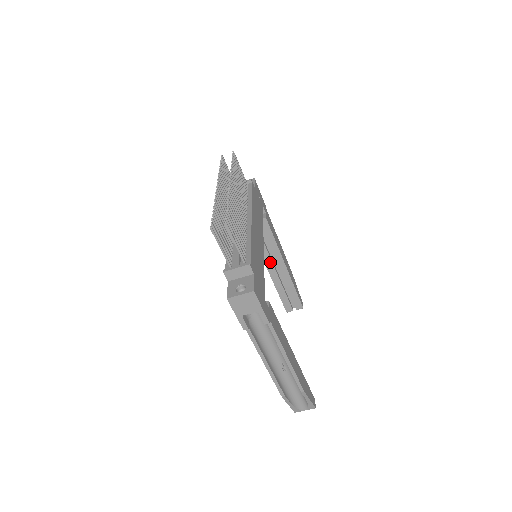
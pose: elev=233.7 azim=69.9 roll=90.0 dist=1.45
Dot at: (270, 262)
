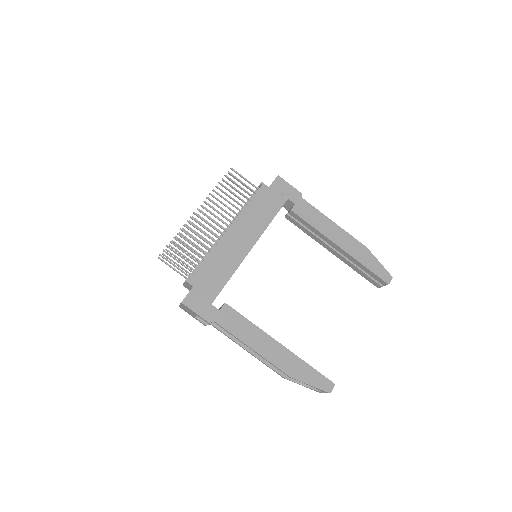
Dot at: (326, 245)
